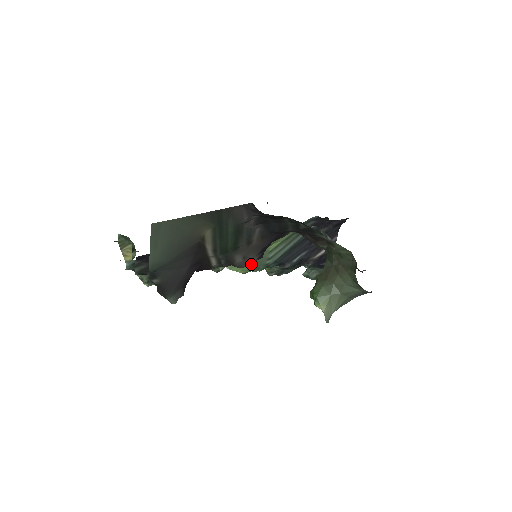
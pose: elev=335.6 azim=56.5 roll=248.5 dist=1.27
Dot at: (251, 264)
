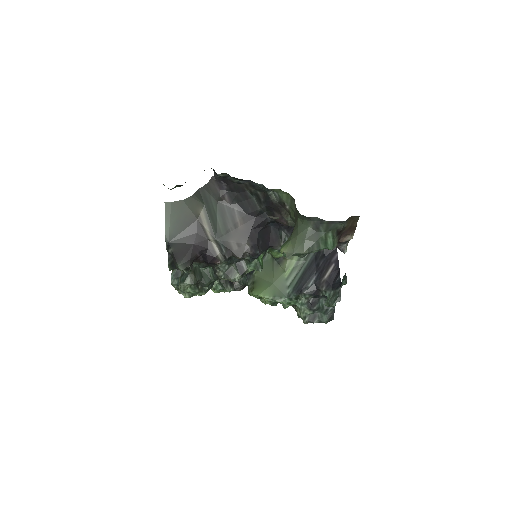
Dot at: (272, 292)
